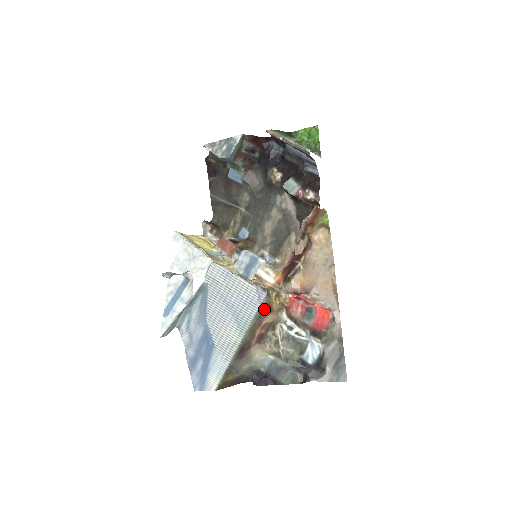
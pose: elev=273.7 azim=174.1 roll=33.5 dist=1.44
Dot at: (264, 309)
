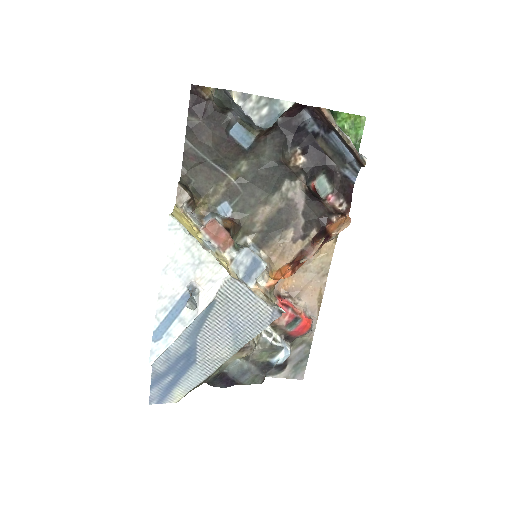
Dot at: occluded
